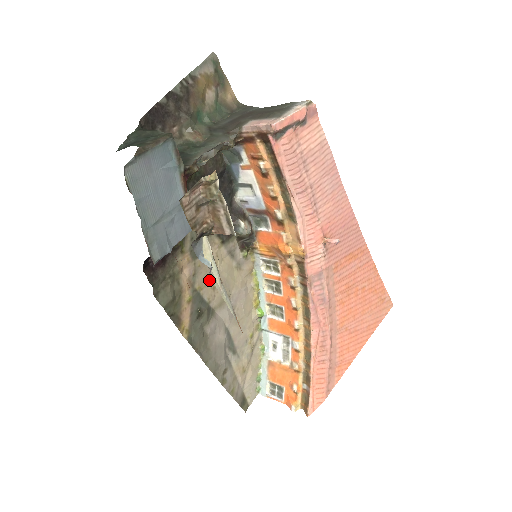
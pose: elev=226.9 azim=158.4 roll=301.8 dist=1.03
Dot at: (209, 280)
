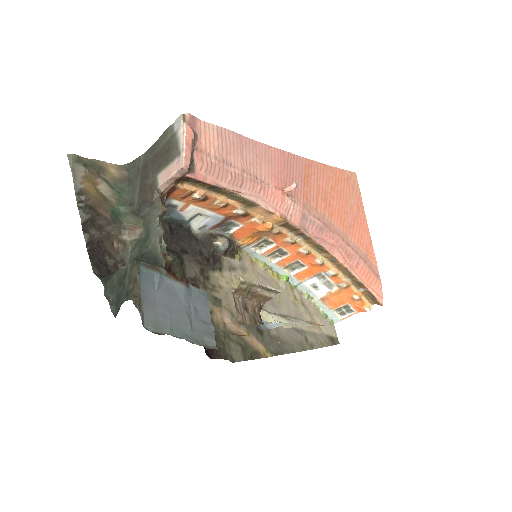
Dot at: occluded
